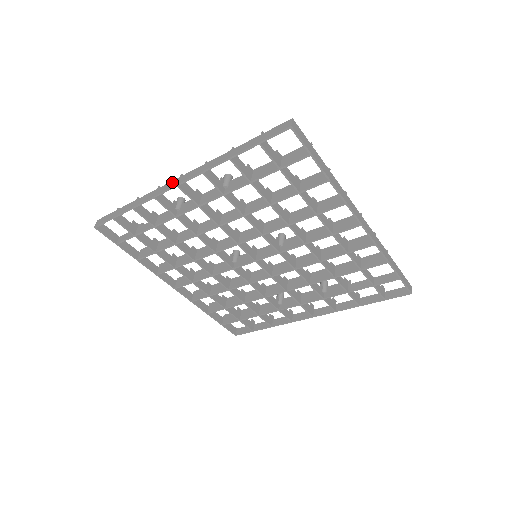
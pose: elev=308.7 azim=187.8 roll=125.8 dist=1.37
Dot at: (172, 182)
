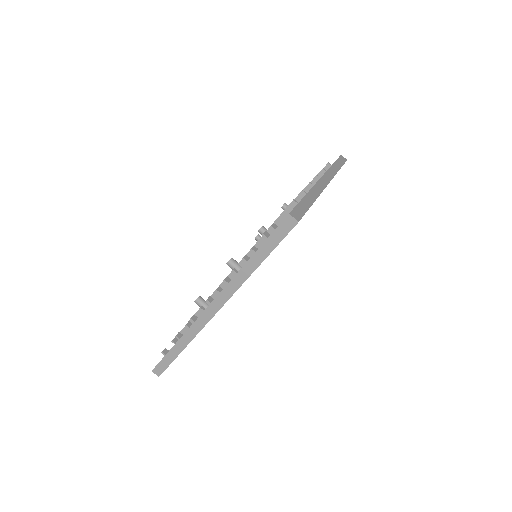
Dot at: (207, 311)
